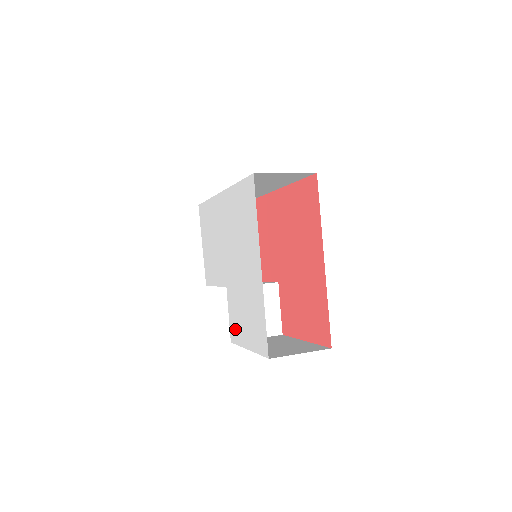
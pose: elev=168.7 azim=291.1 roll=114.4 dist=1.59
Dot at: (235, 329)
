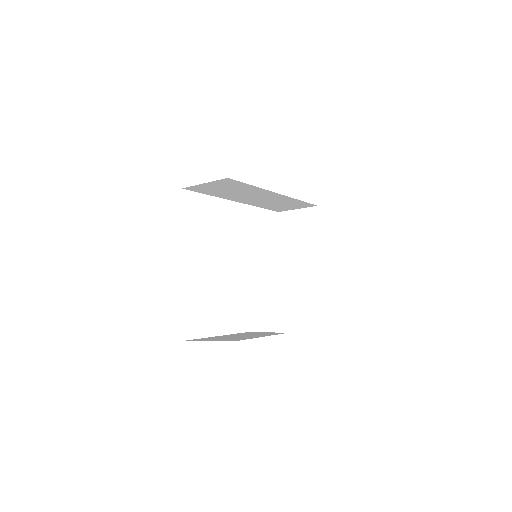
Dot at: occluded
